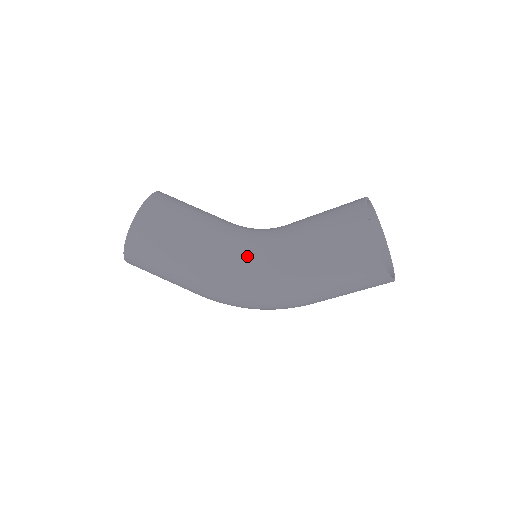
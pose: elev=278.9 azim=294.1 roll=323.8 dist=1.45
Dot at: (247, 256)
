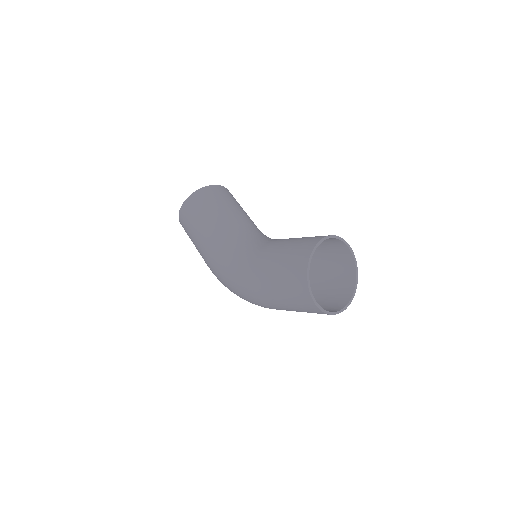
Dot at: (239, 247)
